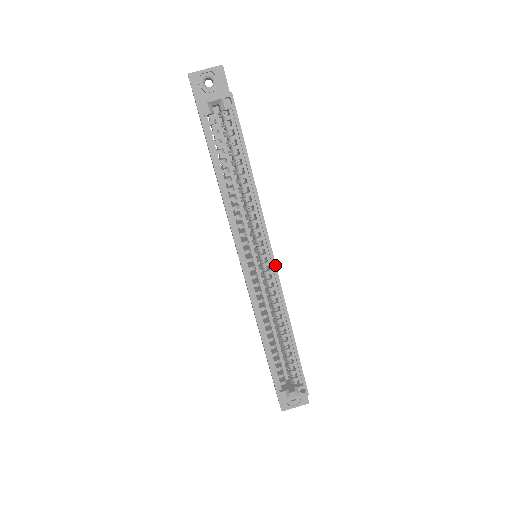
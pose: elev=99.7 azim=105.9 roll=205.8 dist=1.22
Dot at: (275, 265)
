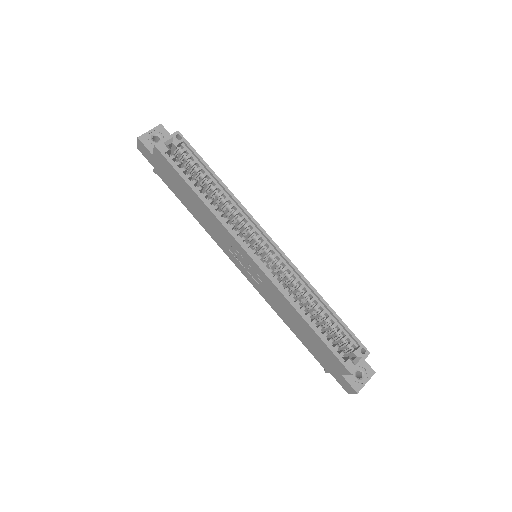
Dot at: (276, 245)
